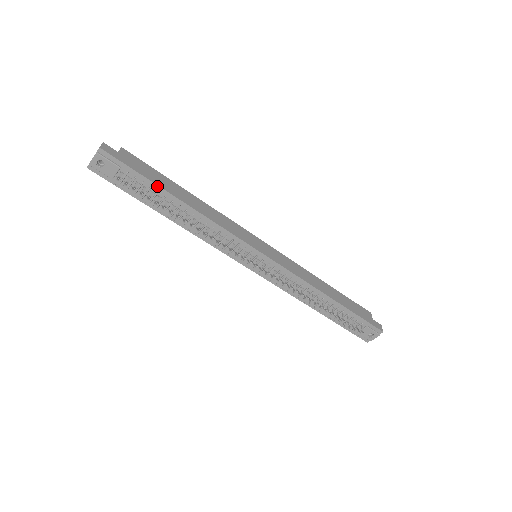
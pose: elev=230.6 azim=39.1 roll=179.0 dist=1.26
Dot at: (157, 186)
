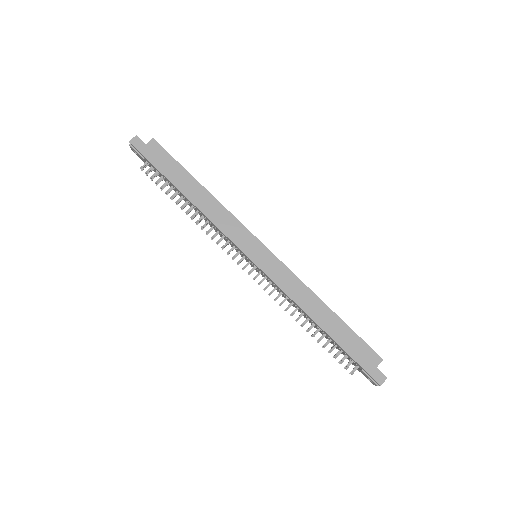
Dot at: (167, 179)
